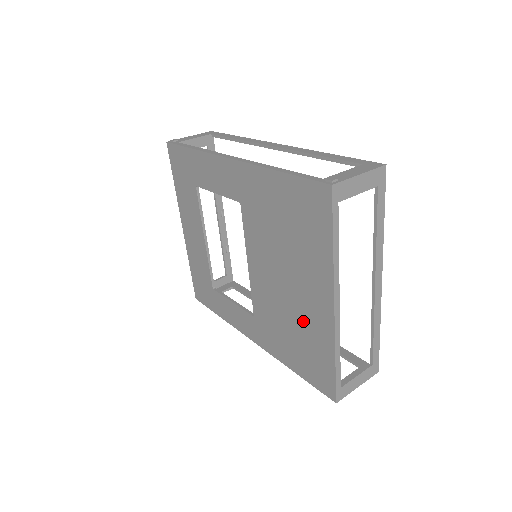
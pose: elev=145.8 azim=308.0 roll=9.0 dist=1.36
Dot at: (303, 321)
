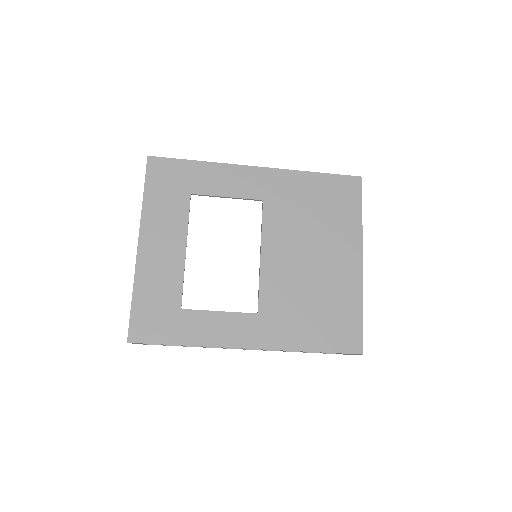
Dot at: (329, 287)
